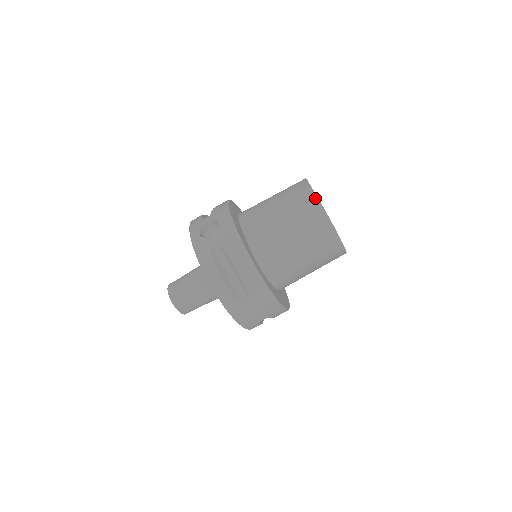
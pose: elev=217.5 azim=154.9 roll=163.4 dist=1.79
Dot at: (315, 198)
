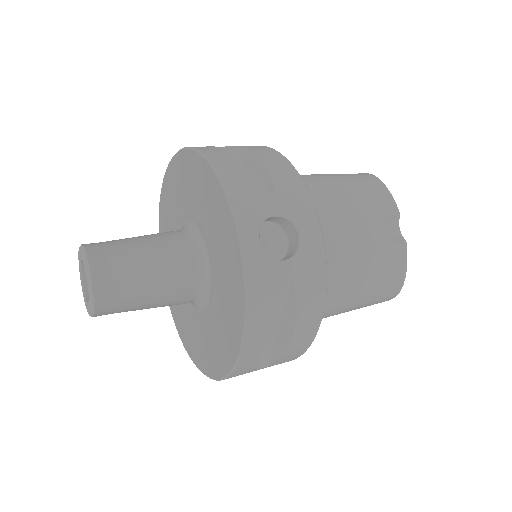
Dot at: (404, 242)
